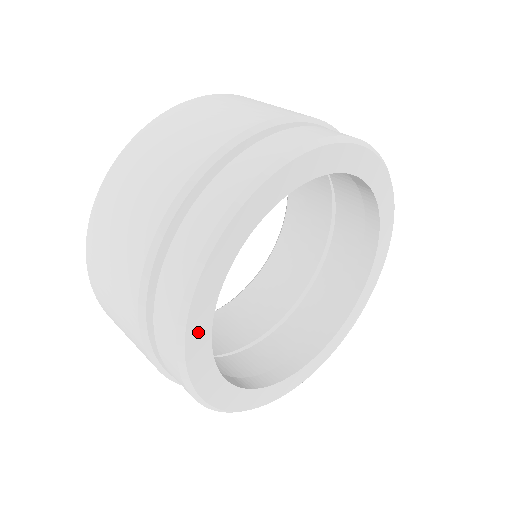
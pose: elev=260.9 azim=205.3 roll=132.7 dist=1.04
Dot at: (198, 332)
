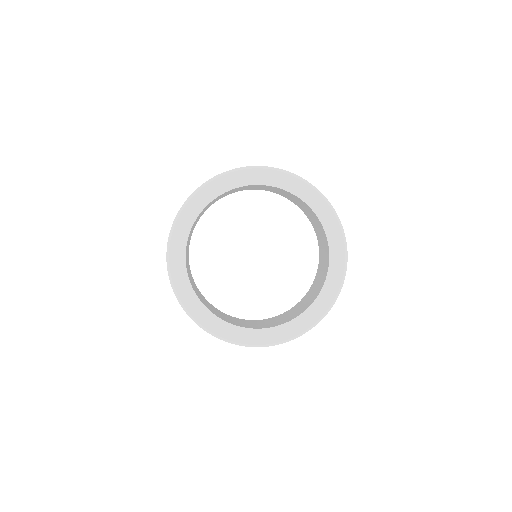
Dot at: (177, 247)
